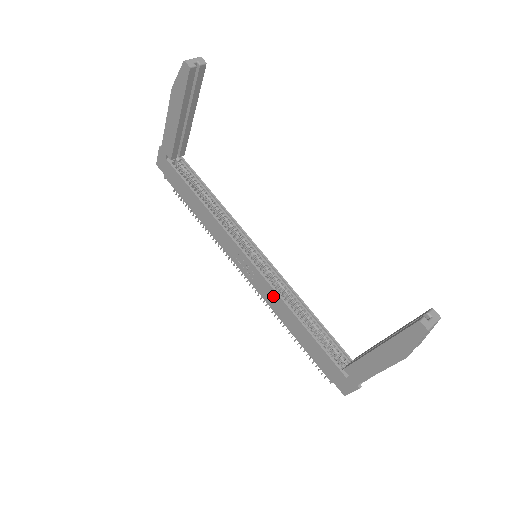
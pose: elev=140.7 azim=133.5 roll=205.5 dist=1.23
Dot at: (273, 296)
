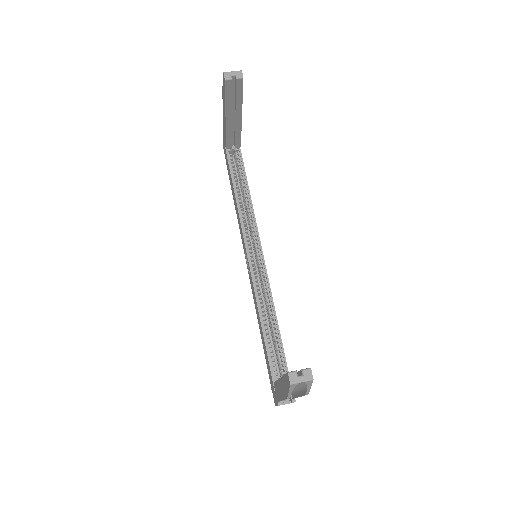
Dot at: (254, 296)
